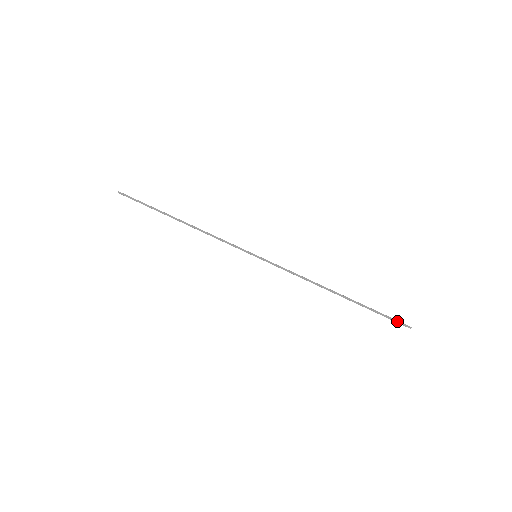
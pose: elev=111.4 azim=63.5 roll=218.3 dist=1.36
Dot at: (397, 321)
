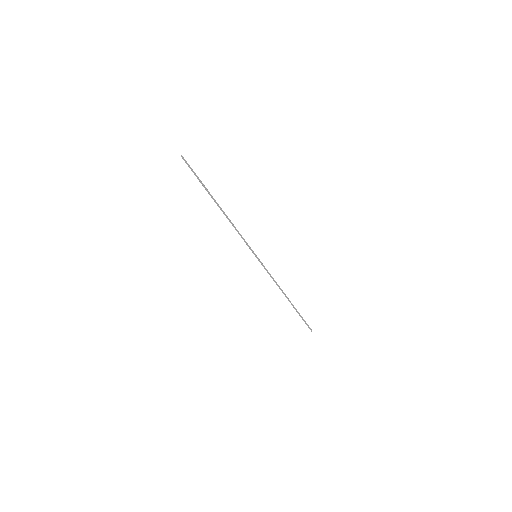
Dot at: (308, 326)
